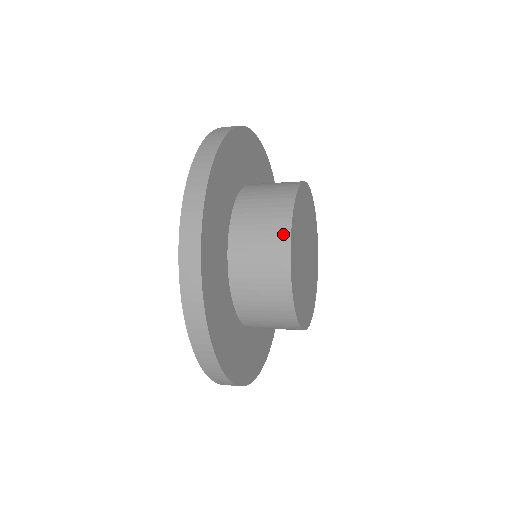
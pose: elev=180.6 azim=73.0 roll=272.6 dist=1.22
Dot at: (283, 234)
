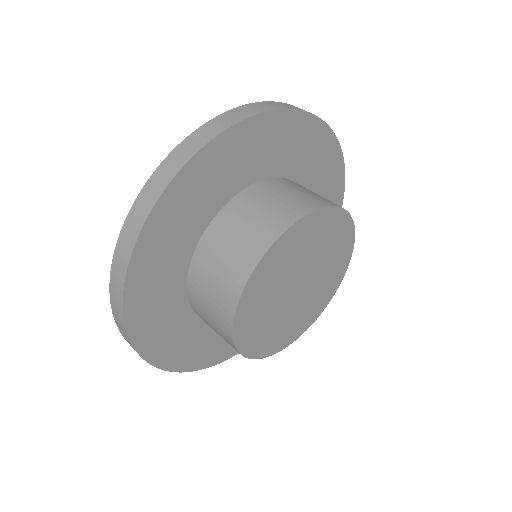
Dot at: (230, 343)
